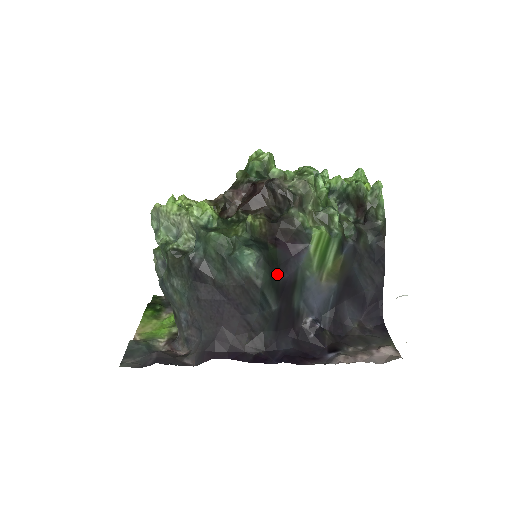
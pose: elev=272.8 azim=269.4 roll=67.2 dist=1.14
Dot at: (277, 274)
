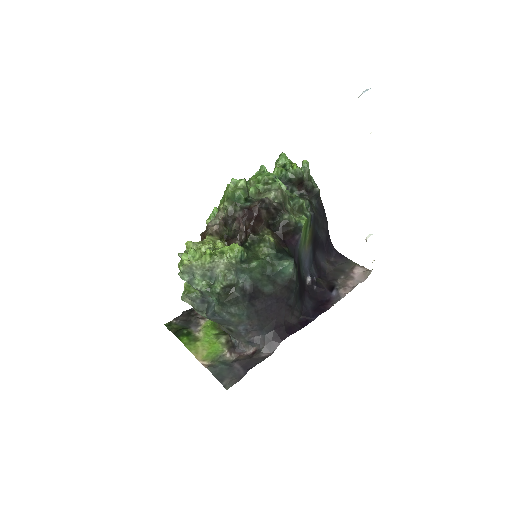
Dot at: (296, 264)
